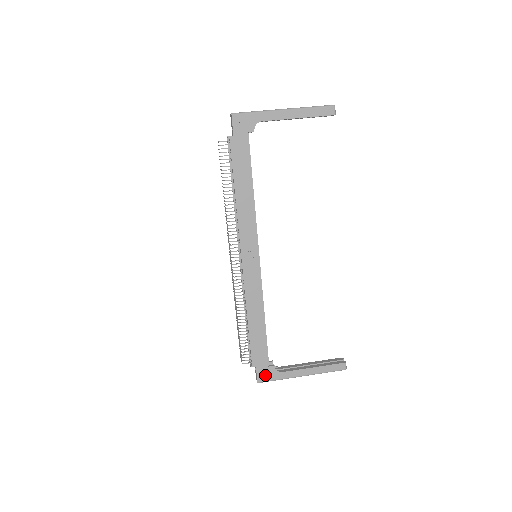
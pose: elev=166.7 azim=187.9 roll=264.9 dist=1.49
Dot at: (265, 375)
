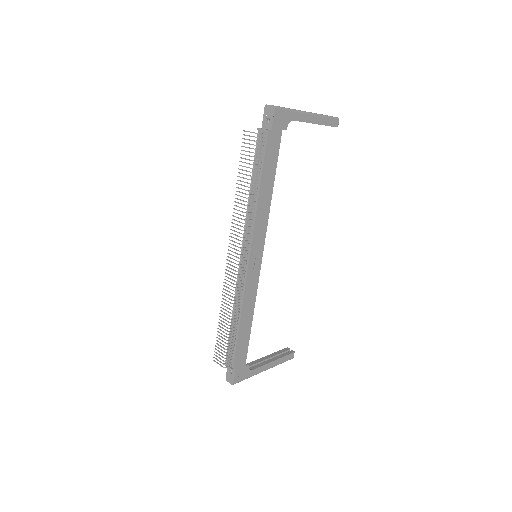
Dot at: (240, 375)
